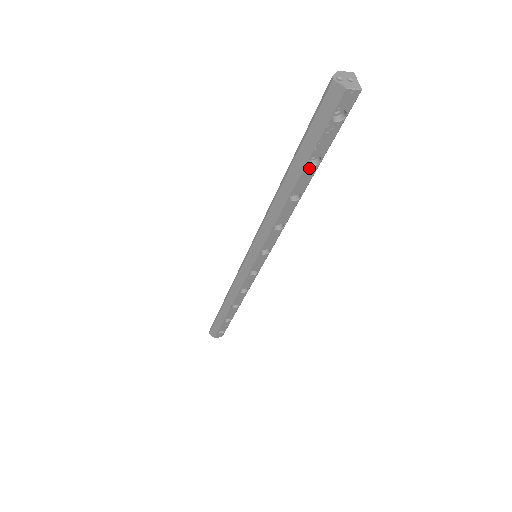
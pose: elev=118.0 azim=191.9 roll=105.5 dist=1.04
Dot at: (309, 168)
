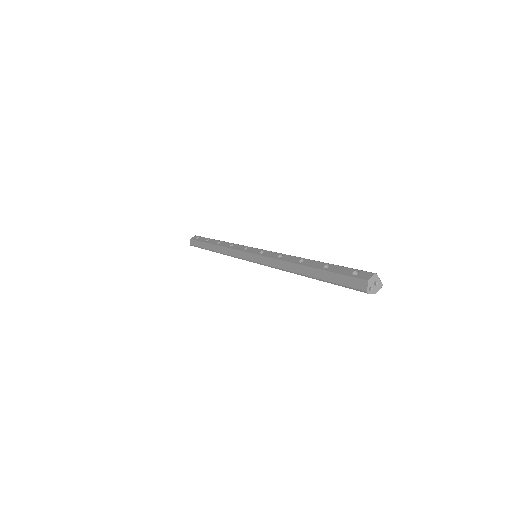
Dot at: occluded
